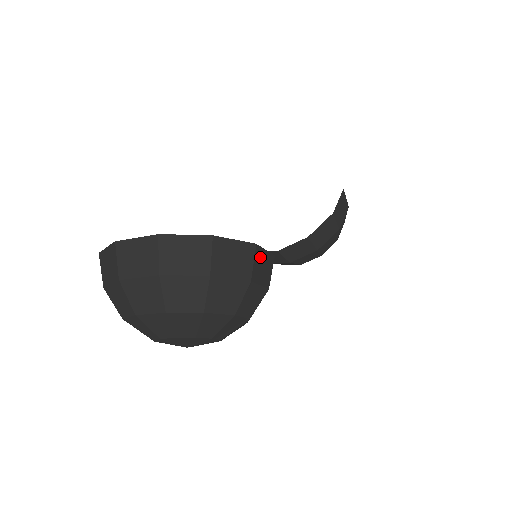
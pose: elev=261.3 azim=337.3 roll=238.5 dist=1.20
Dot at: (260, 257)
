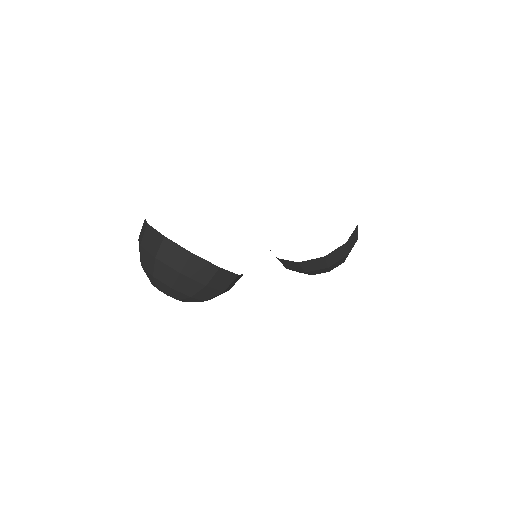
Dot at: (221, 274)
